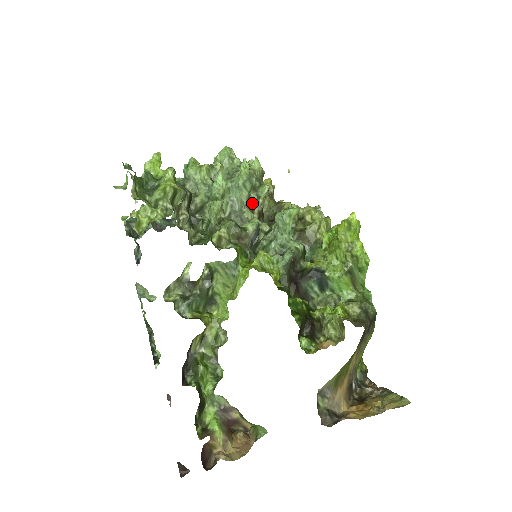
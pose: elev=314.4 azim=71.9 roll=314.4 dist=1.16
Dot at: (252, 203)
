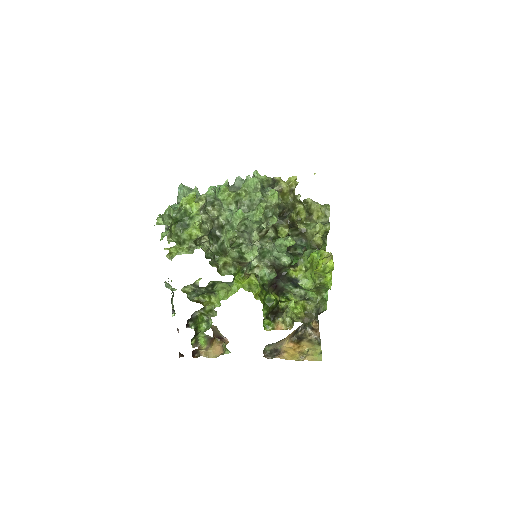
Dot at: (261, 229)
